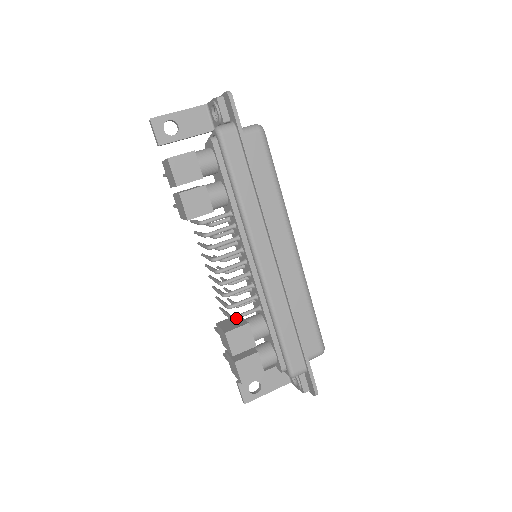
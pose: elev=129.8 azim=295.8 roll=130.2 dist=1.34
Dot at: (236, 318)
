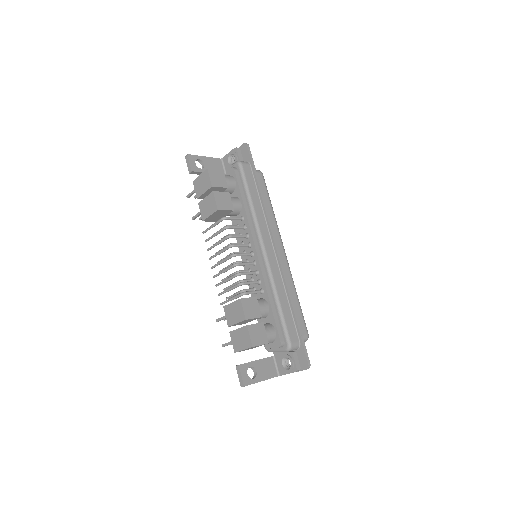
Dot at: (246, 293)
